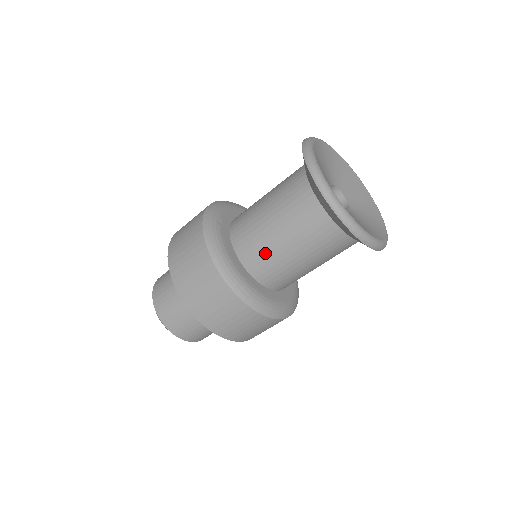
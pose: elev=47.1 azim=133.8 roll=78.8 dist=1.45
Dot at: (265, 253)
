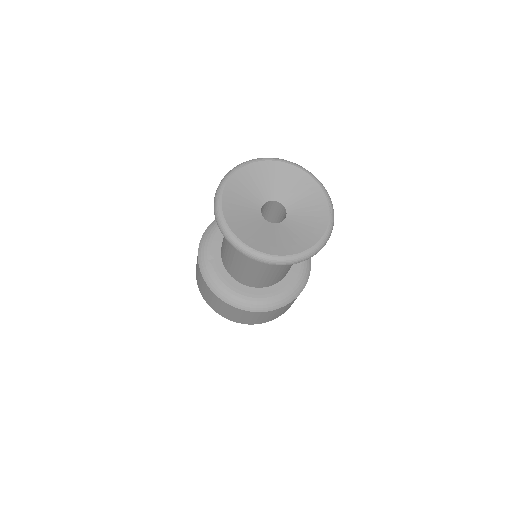
Dot at: (248, 276)
